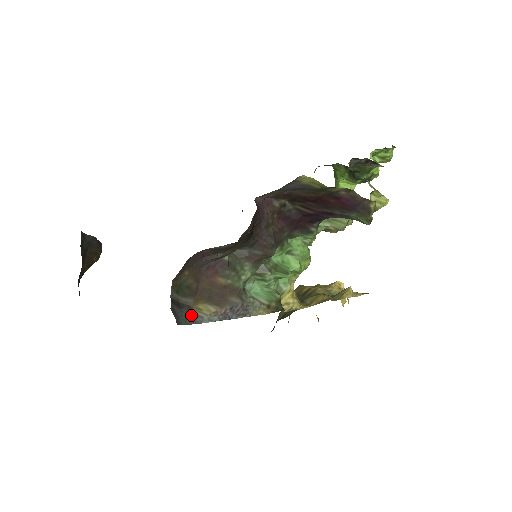
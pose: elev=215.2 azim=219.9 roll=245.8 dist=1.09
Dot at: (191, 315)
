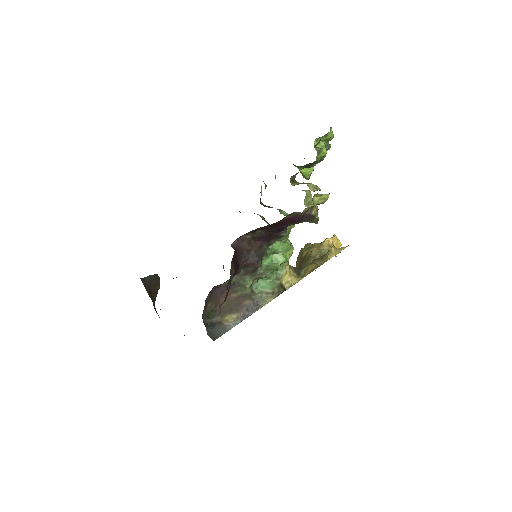
Dot at: (222, 328)
